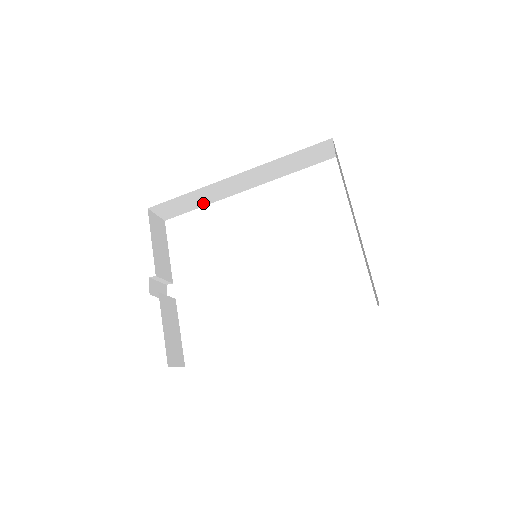
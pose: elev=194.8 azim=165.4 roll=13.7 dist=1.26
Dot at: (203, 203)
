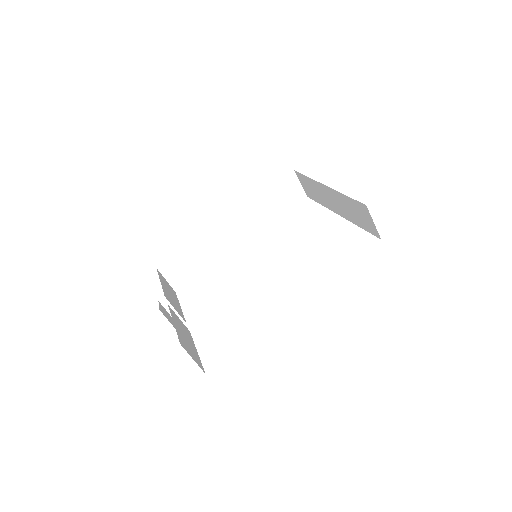
Dot at: (207, 264)
